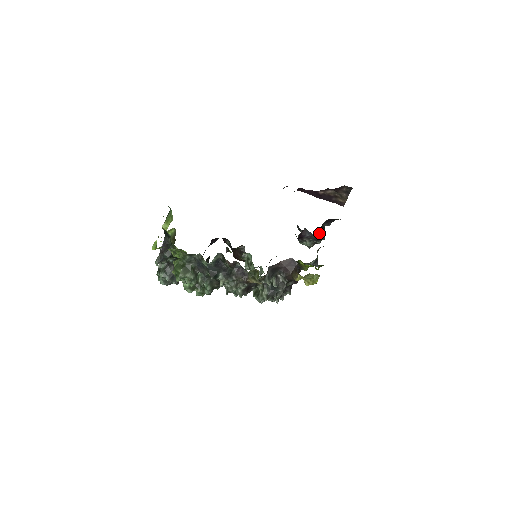
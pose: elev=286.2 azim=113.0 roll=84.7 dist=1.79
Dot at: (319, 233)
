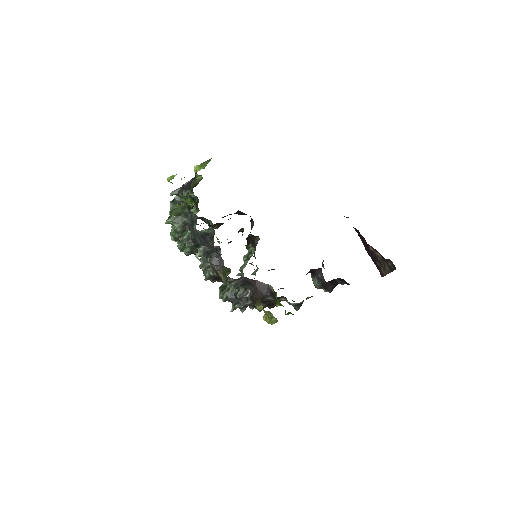
Dot at: (329, 283)
